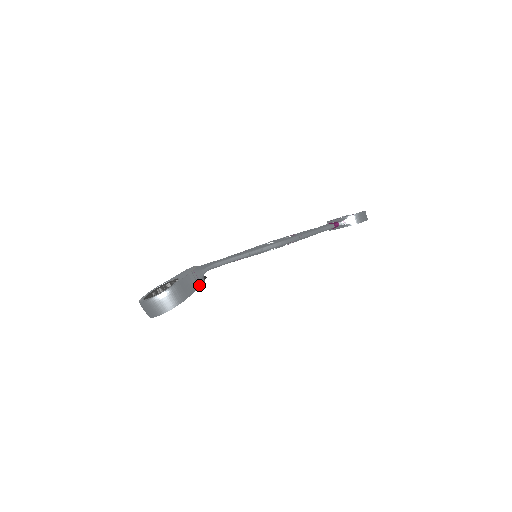
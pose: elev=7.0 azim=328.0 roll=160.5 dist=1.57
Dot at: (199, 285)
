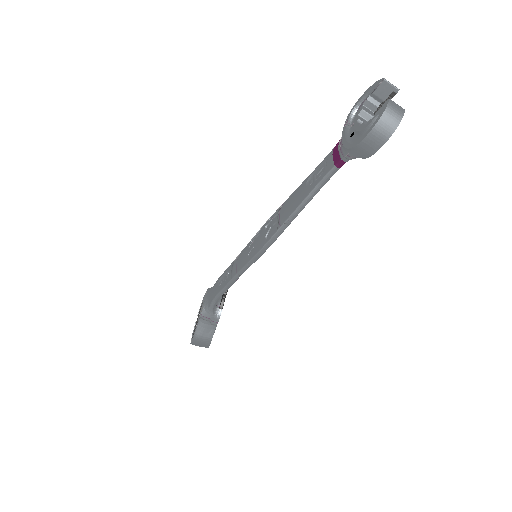
Dot at: (215, 321)
